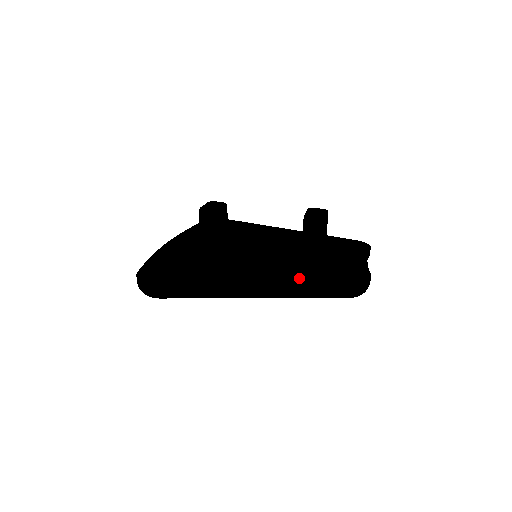
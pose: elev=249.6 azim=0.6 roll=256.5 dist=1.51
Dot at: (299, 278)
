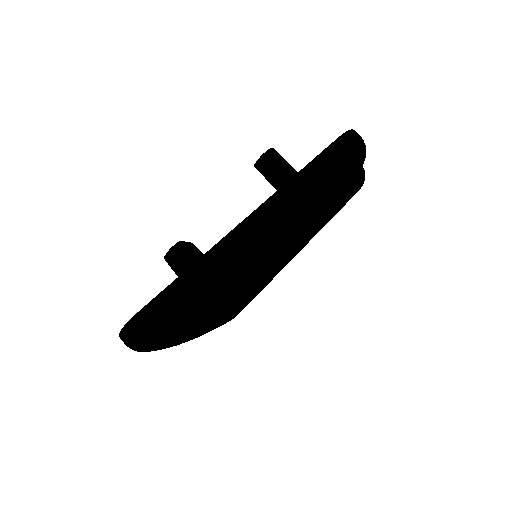
Dot at: occluded
